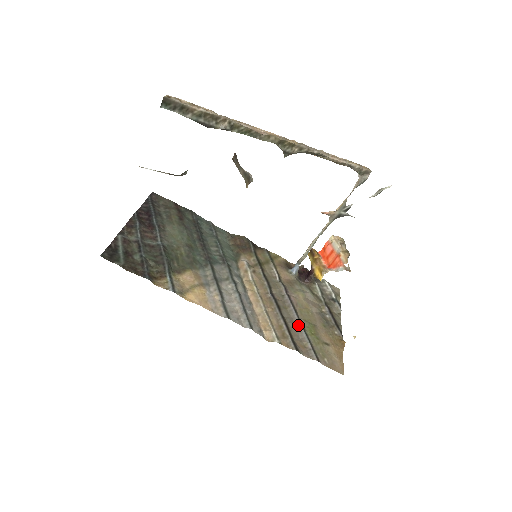
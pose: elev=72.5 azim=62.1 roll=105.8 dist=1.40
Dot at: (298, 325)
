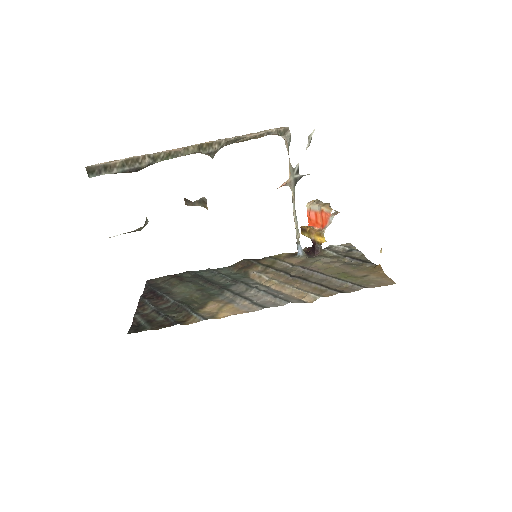
Dot at: (330, 279)
